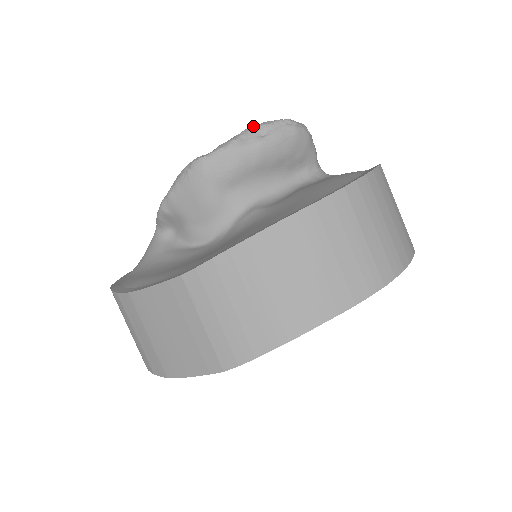
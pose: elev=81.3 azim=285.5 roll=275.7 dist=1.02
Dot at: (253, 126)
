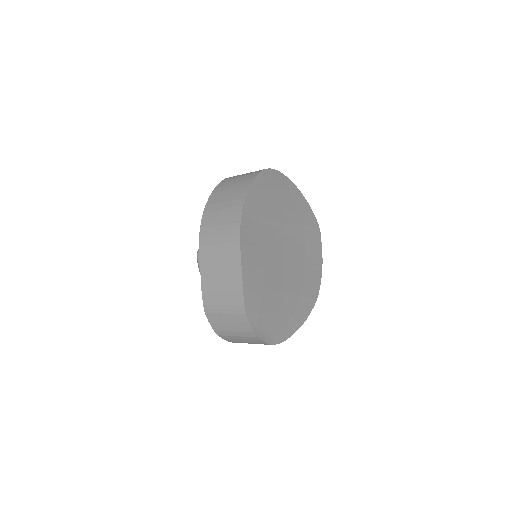
Dot at: occluded
